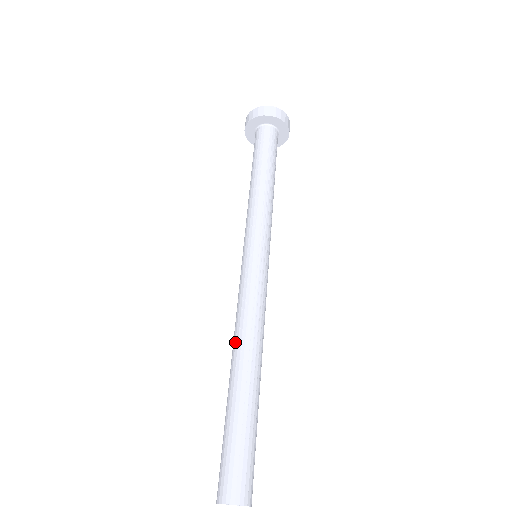
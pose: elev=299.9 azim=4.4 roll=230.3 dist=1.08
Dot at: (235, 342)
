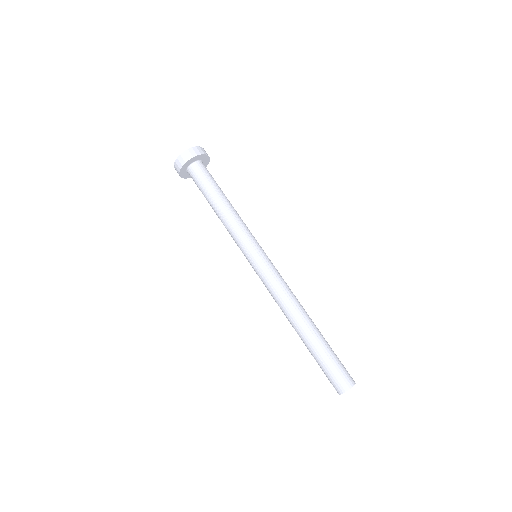
Dot at: occluded
